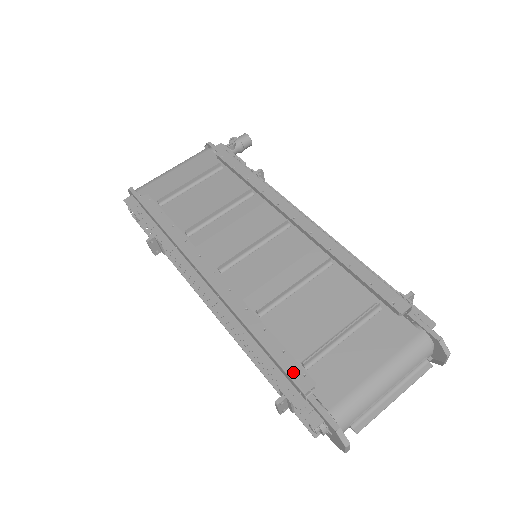
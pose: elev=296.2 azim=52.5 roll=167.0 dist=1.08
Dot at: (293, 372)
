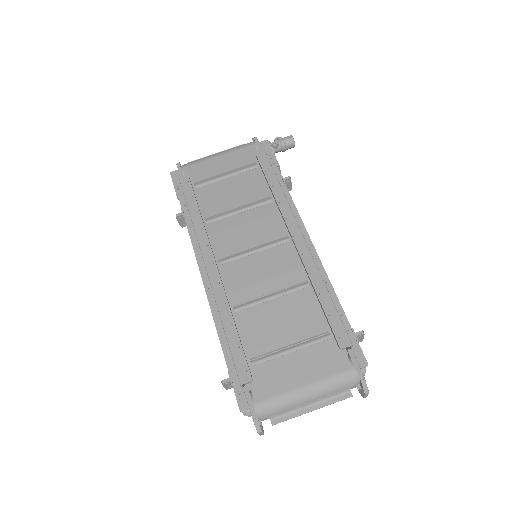
Dot at: (239, 365)
